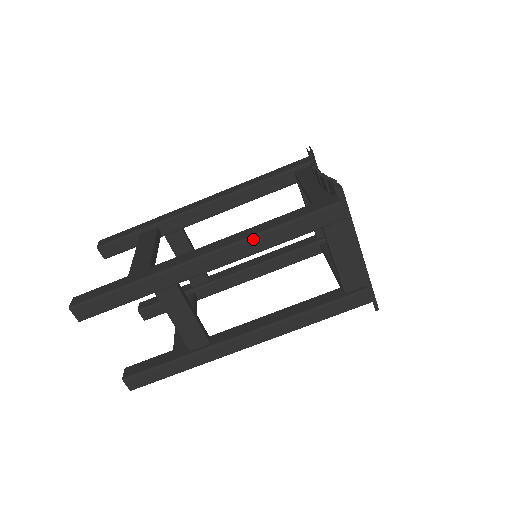
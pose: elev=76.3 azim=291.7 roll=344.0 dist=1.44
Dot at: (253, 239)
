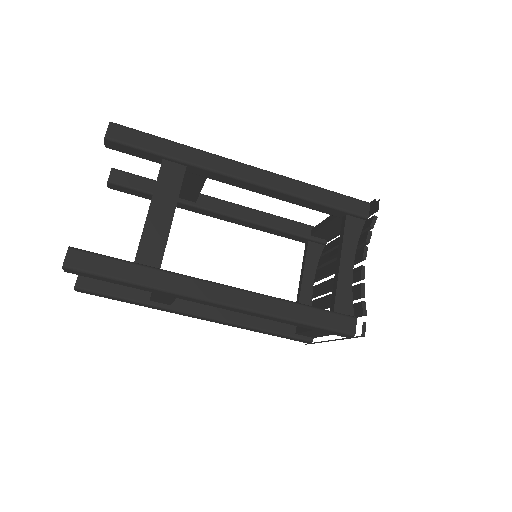
Dot at: (271, 317)
